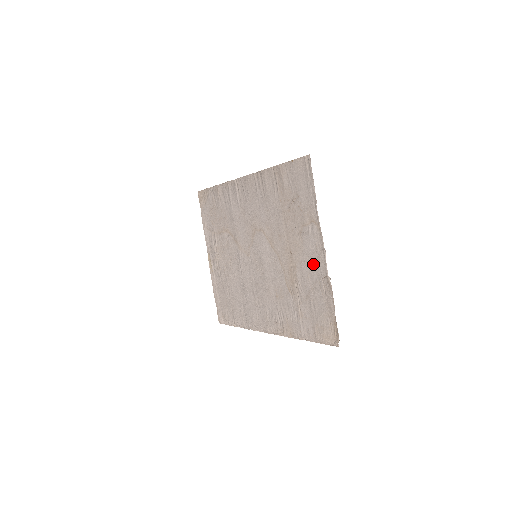
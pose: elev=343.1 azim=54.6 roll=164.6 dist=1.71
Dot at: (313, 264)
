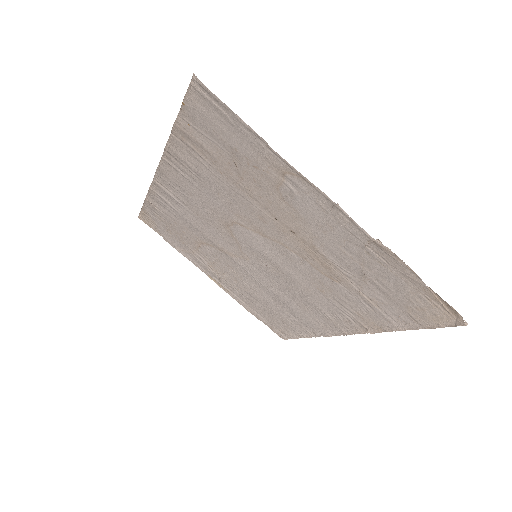
Dot at: (336, 232)
